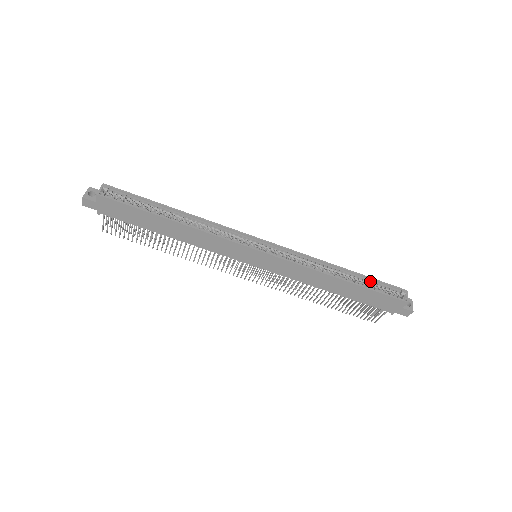
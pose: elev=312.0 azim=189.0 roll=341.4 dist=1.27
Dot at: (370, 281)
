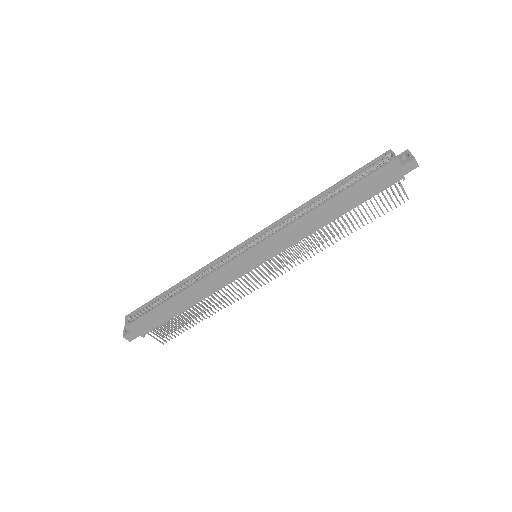
Dot at: (352, 178)
